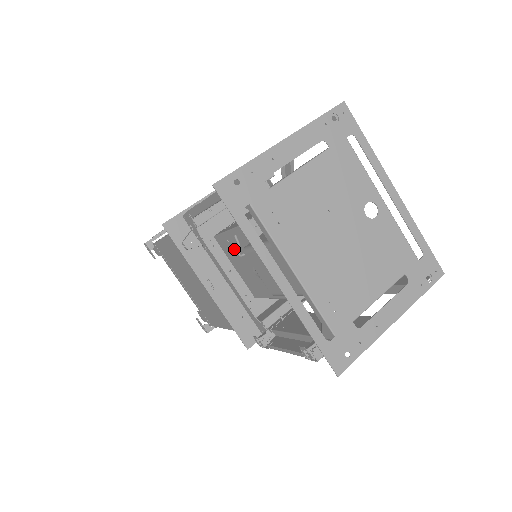
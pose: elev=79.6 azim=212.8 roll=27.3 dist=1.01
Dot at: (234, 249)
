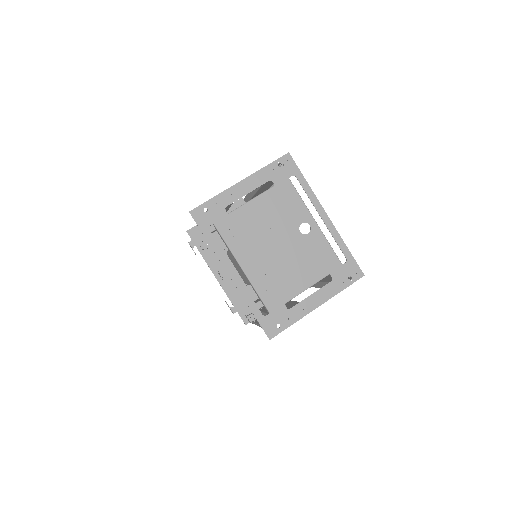
Dot at: occluded
